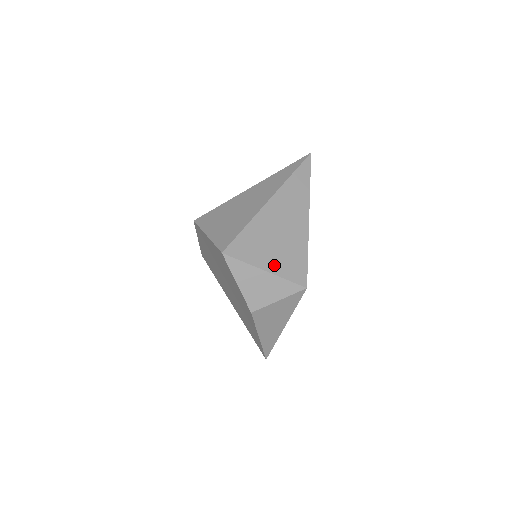
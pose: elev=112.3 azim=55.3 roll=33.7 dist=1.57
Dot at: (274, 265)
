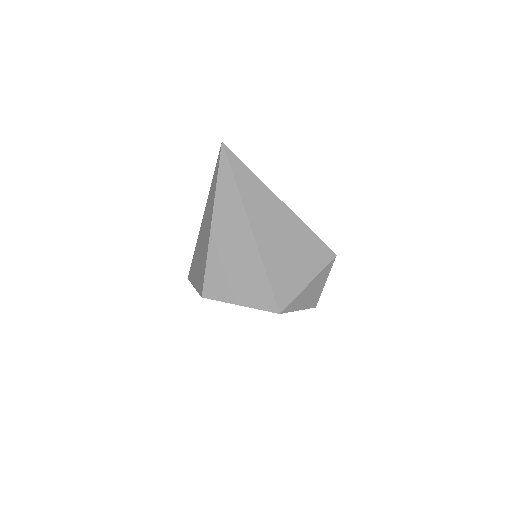
Dot at: (308, 272)
